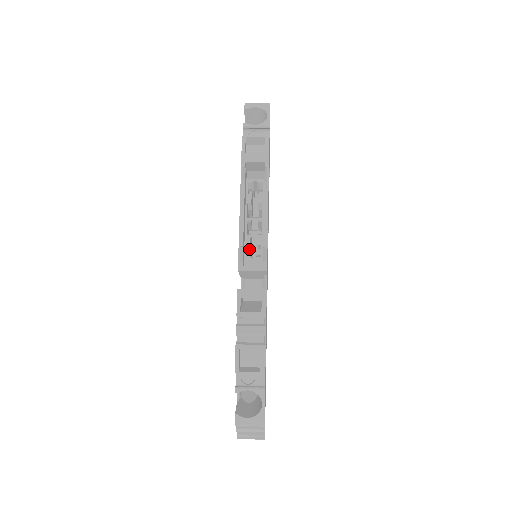
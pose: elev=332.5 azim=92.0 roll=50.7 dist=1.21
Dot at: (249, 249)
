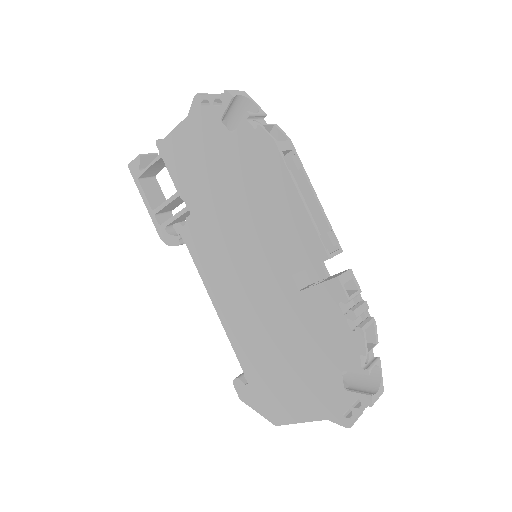
Dot at: occluded
